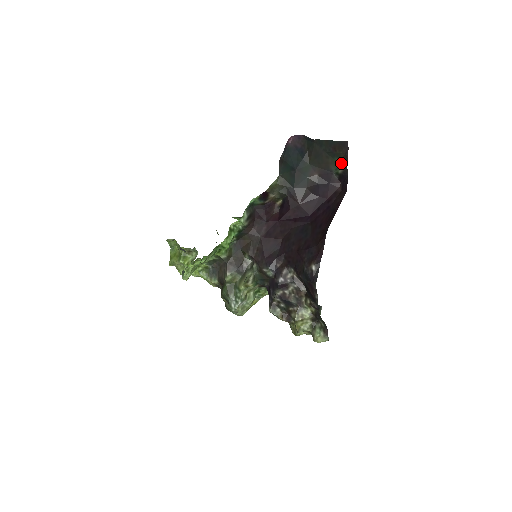
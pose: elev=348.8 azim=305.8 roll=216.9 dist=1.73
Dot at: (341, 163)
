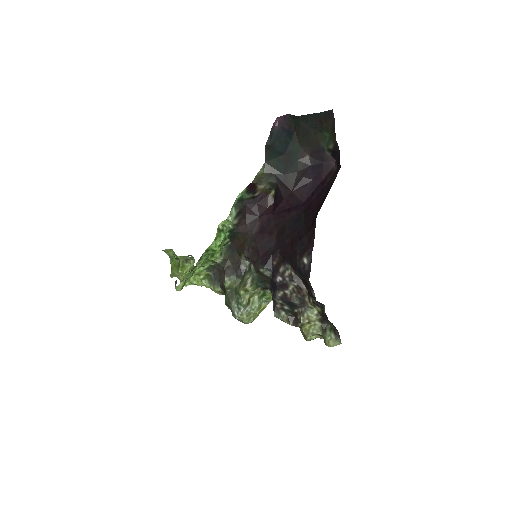
Dot at: (330, 137)
